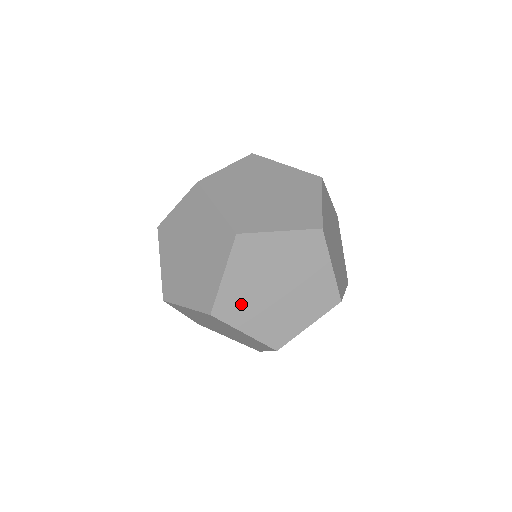
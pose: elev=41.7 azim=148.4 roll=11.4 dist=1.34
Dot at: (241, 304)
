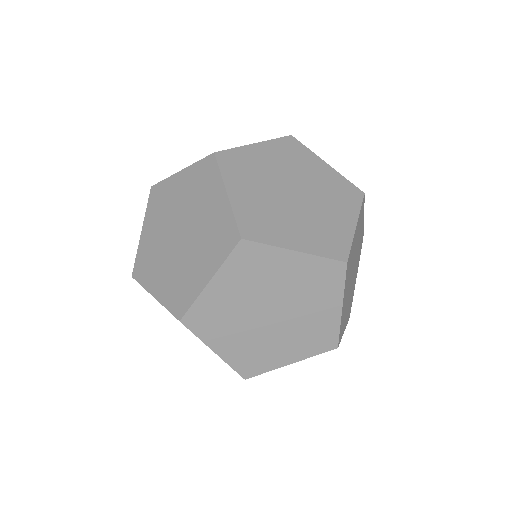
Dot at: (249, 171)
